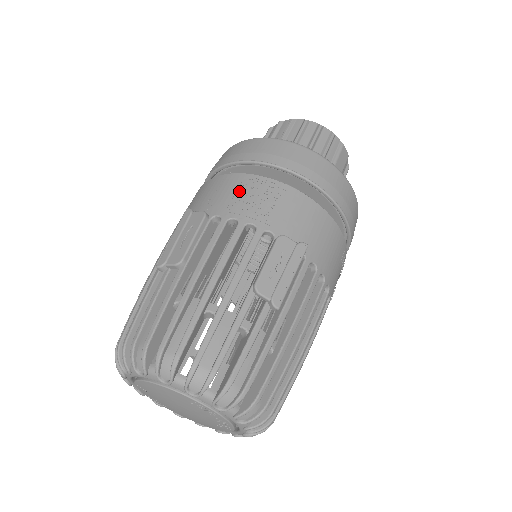
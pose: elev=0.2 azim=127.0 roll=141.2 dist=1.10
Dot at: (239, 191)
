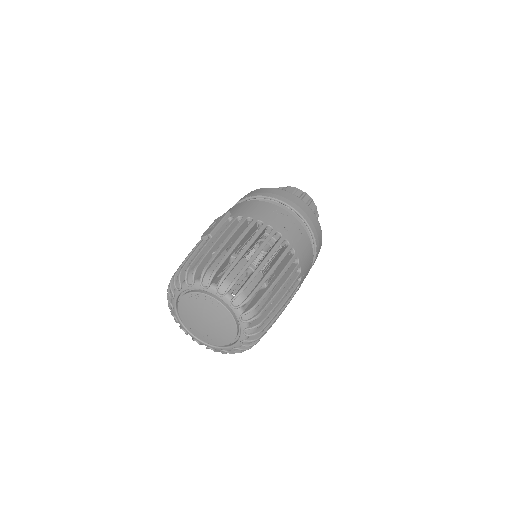
Dot at: occluded
